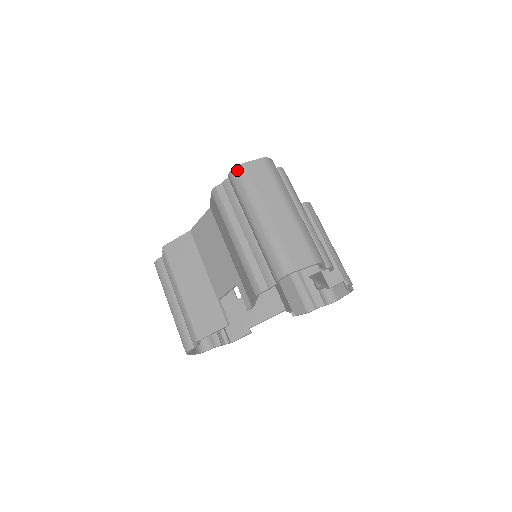
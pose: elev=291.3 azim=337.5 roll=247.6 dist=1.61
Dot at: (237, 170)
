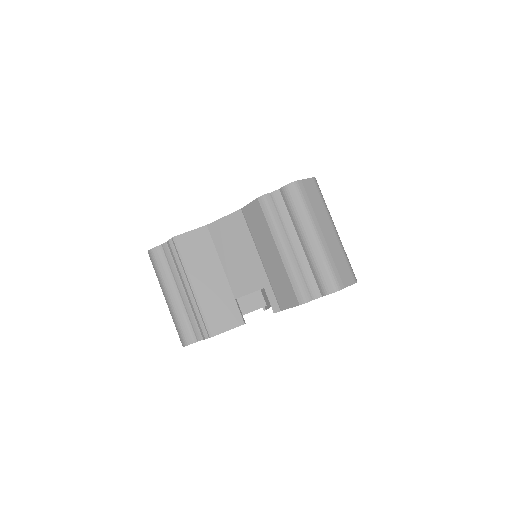
Dot at: (295, 186)
